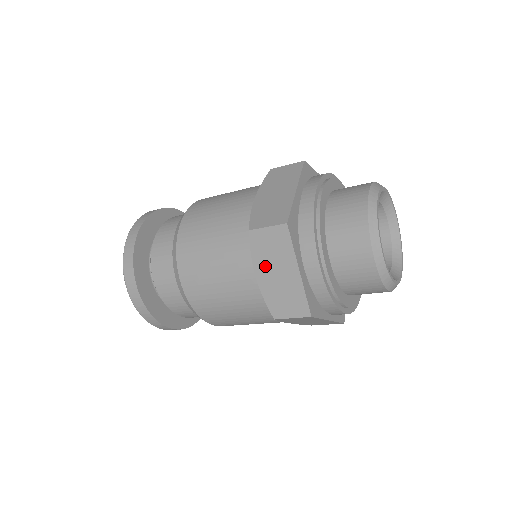
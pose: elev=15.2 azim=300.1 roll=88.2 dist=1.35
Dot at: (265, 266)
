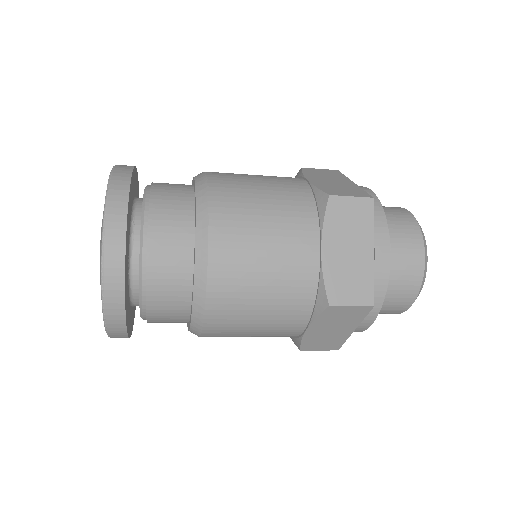
Dot at: (336, 239)
